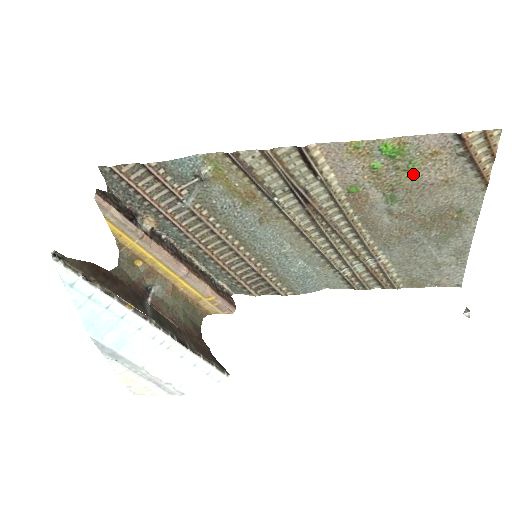
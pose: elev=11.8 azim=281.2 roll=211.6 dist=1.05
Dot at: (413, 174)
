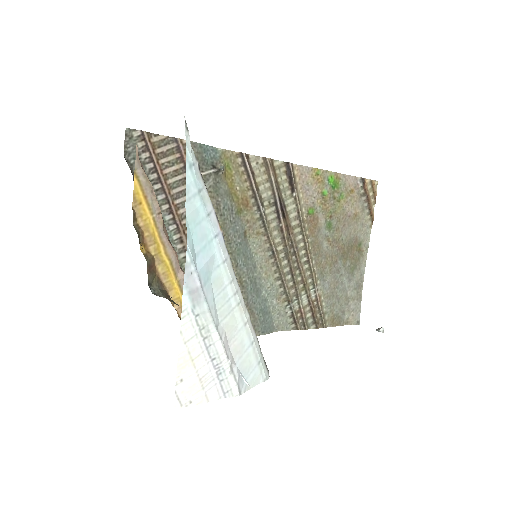
Dot at: (341, 205)
